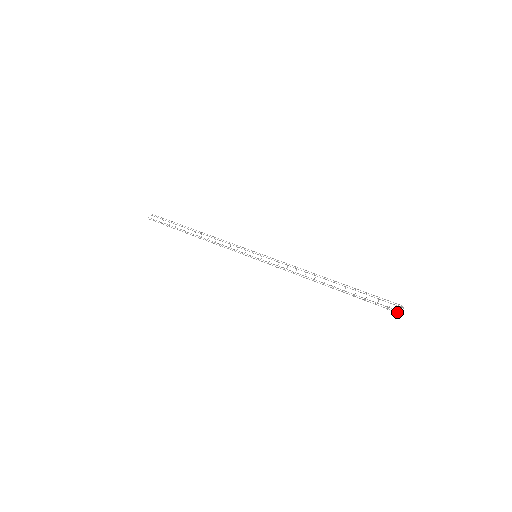
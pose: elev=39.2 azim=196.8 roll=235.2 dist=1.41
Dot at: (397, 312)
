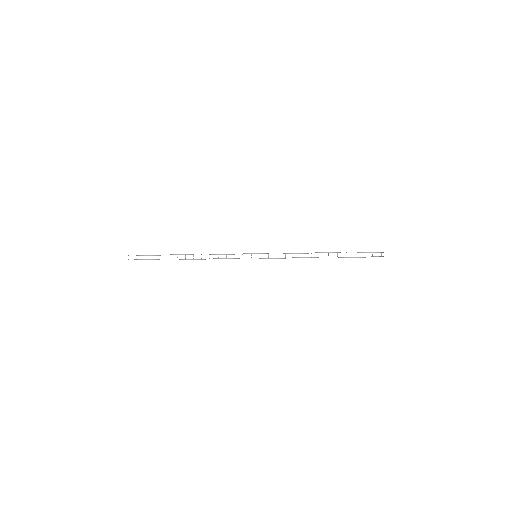
Dot at: occluded
